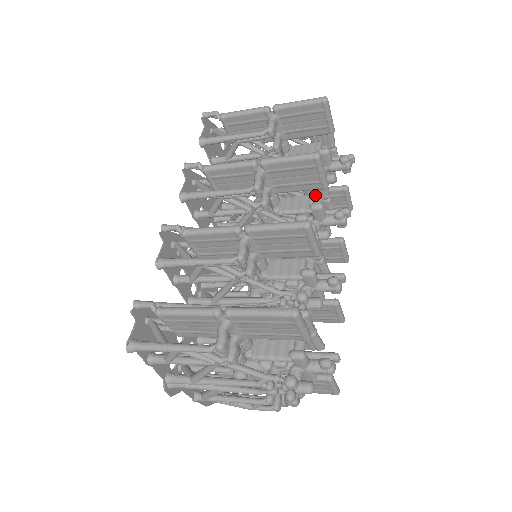
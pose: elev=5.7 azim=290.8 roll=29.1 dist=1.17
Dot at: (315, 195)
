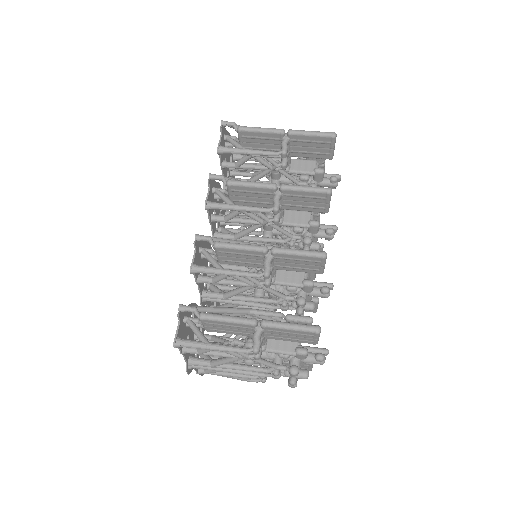
Dot at: occluded
